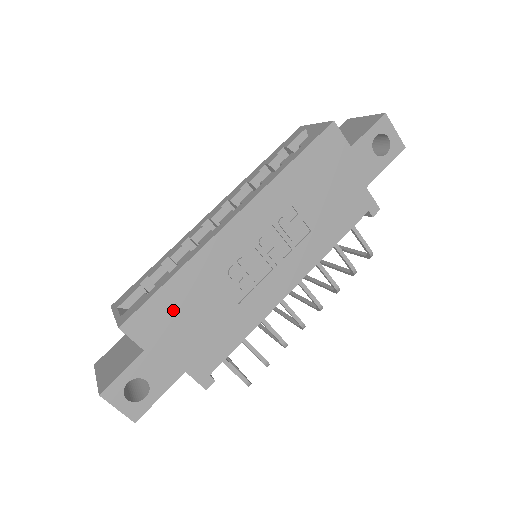
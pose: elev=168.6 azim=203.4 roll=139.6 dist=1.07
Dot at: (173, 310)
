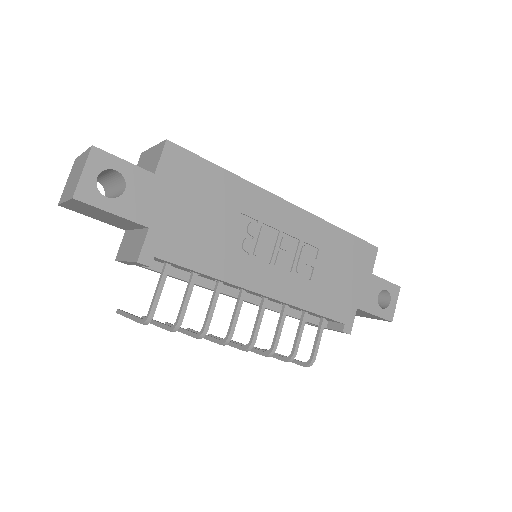
Dot at: (201, 185)
